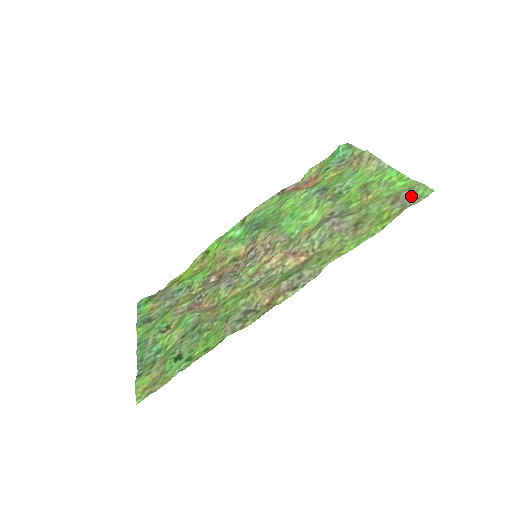
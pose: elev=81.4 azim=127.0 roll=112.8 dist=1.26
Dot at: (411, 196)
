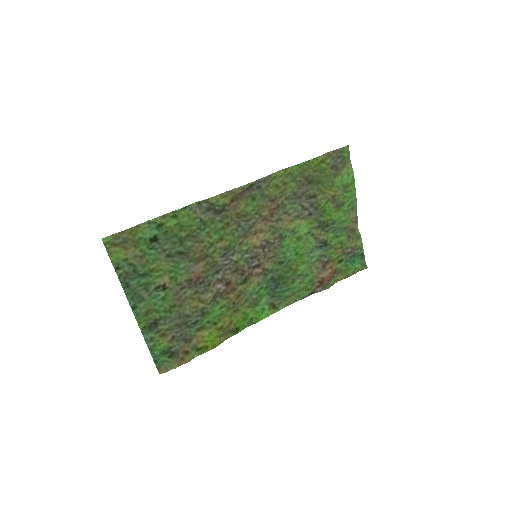
Dot at: (340, 158)
